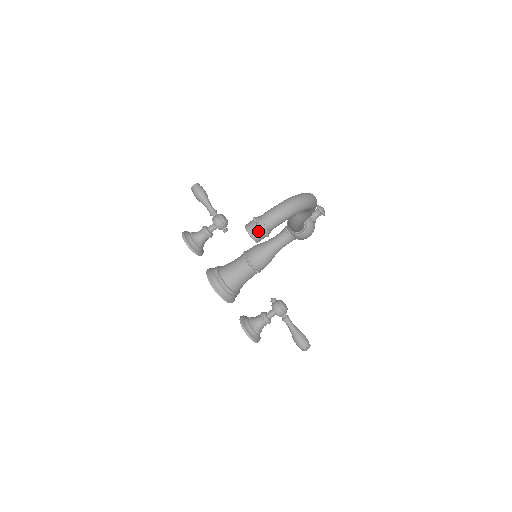
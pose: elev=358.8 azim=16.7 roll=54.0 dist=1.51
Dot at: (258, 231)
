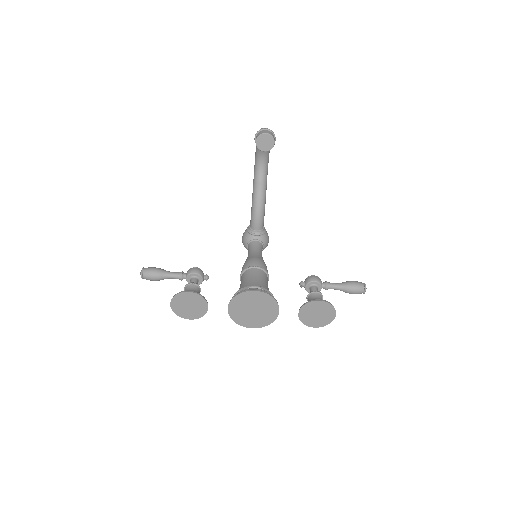
Dot at: (269, 131)
